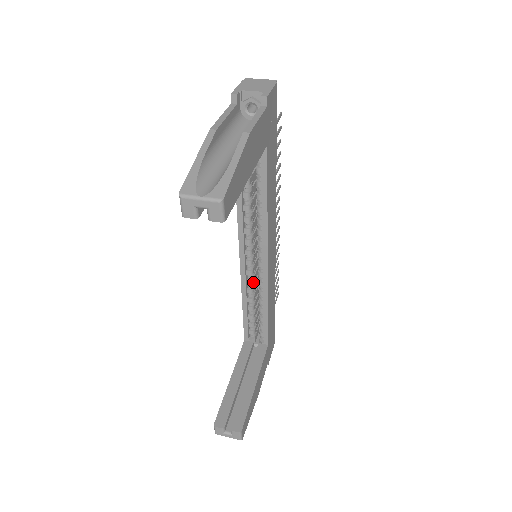
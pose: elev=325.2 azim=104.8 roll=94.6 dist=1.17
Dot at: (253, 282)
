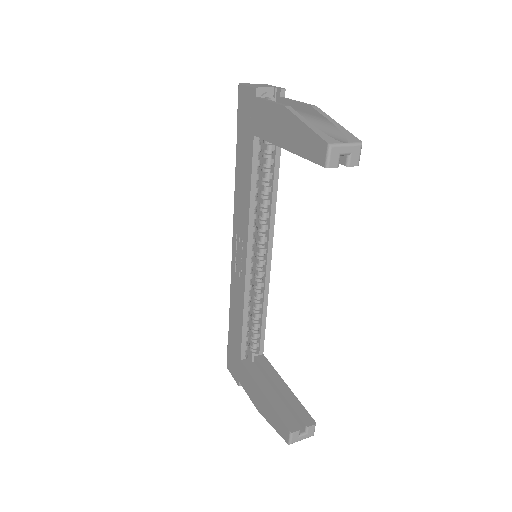
Dot at: occluded
